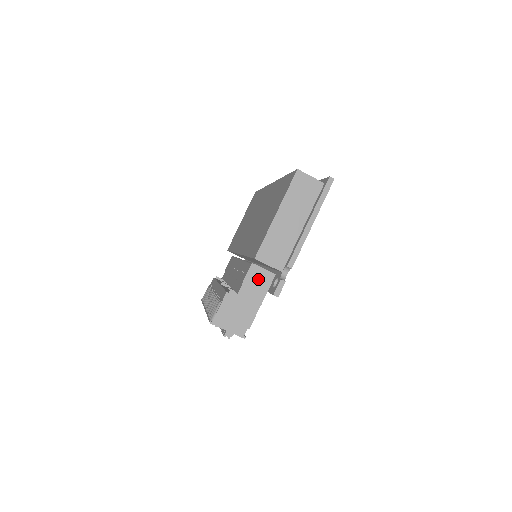
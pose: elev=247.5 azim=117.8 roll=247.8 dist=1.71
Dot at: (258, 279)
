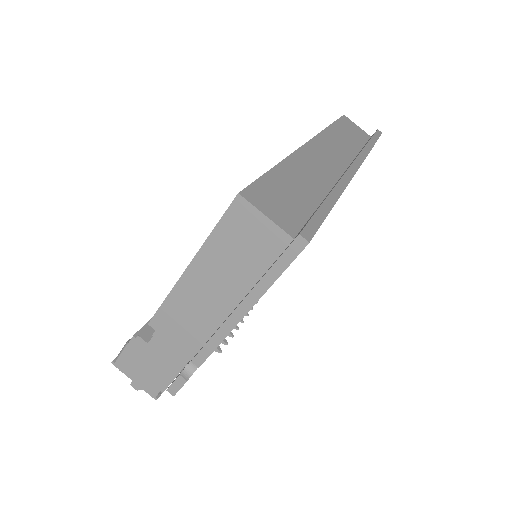
Dot at: occluded
